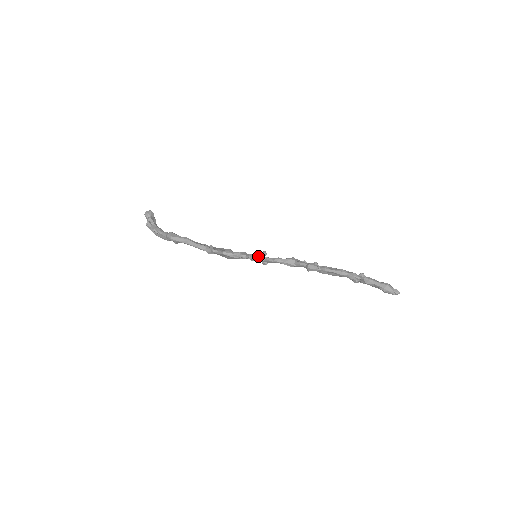
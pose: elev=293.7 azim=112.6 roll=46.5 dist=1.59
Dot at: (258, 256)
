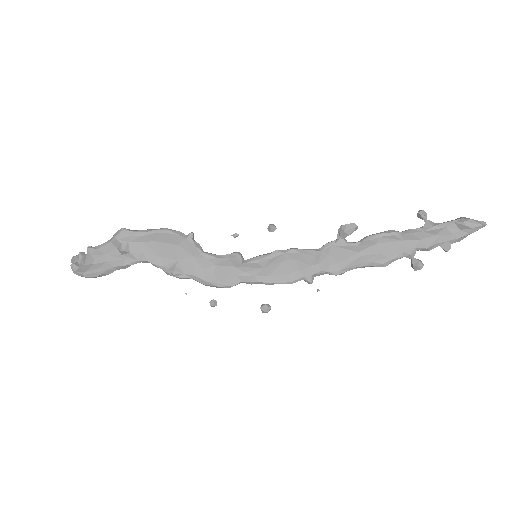
Dot at: (259, 256)
